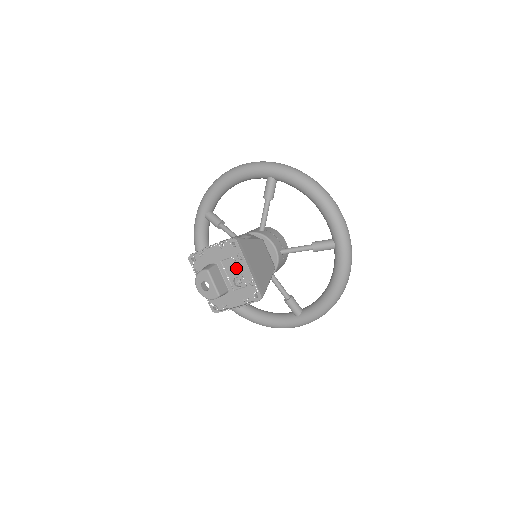
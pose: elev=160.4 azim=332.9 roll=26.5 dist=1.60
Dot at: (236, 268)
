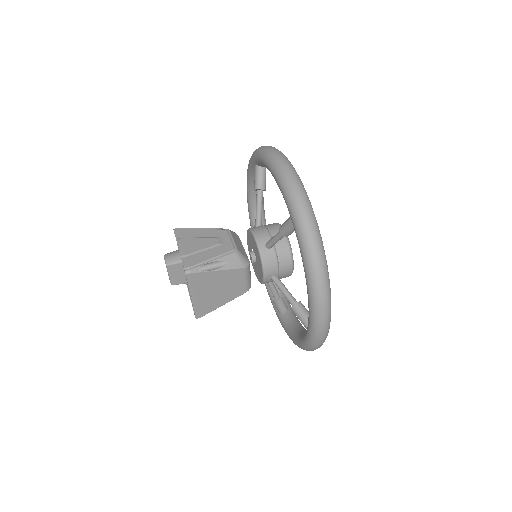
Dot at: occluded
